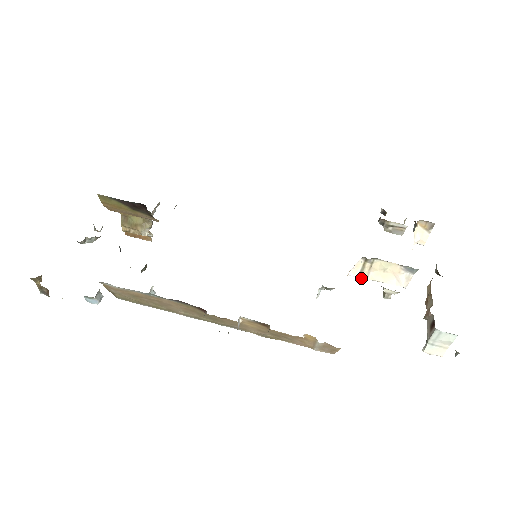
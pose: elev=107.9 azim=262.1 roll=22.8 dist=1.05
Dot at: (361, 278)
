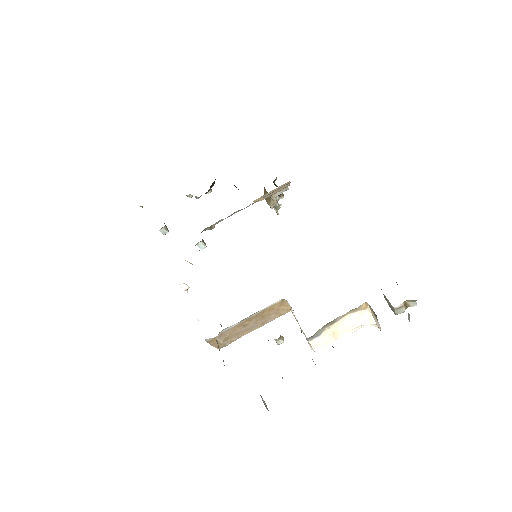
Dot at: occluded
